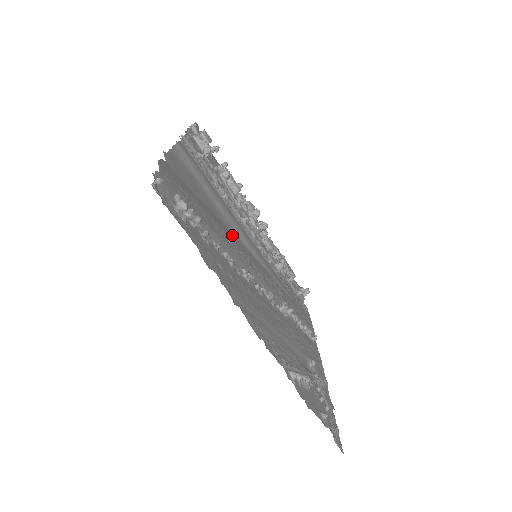
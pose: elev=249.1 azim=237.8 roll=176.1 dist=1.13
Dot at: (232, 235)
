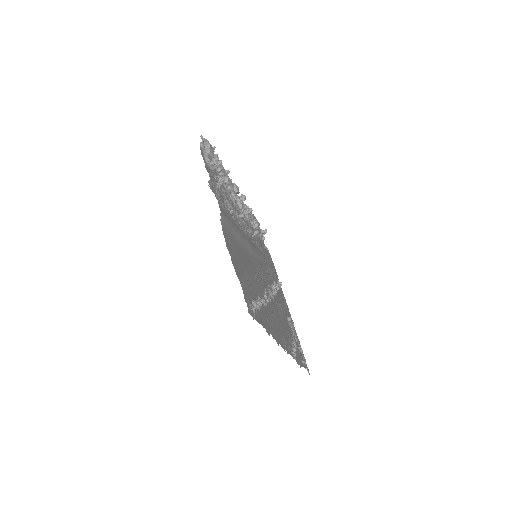
Dot at: (249, 260)
